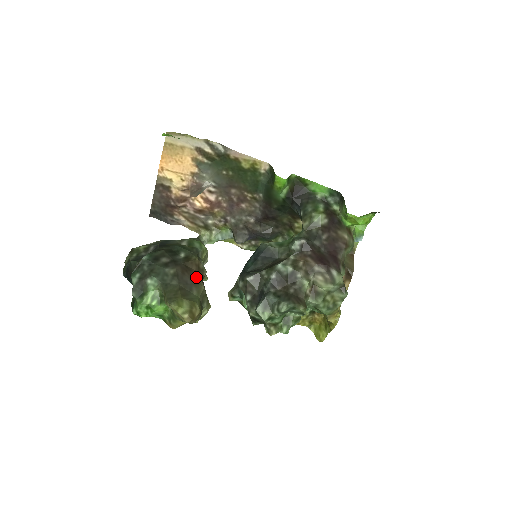
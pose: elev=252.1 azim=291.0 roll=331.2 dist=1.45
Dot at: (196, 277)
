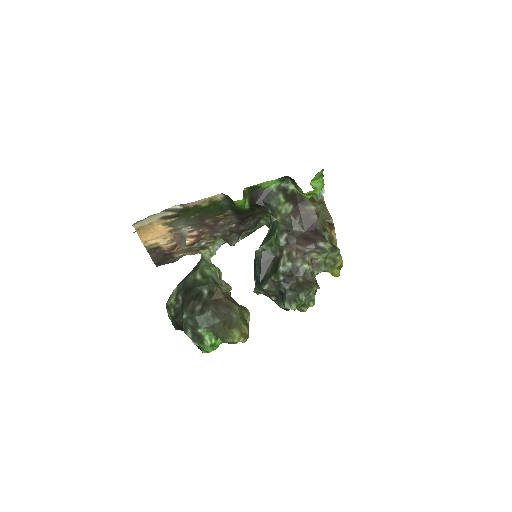
Dot at: (227, 303)
